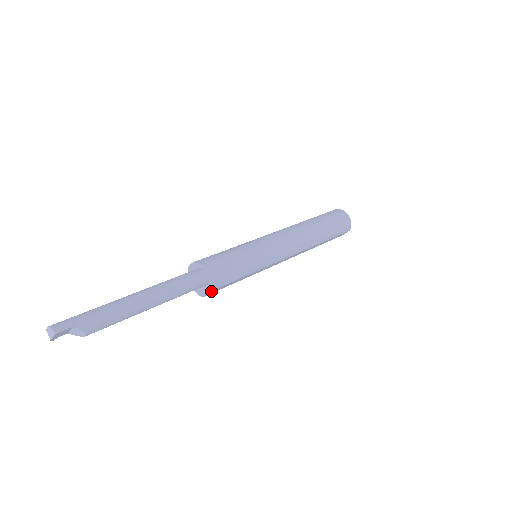
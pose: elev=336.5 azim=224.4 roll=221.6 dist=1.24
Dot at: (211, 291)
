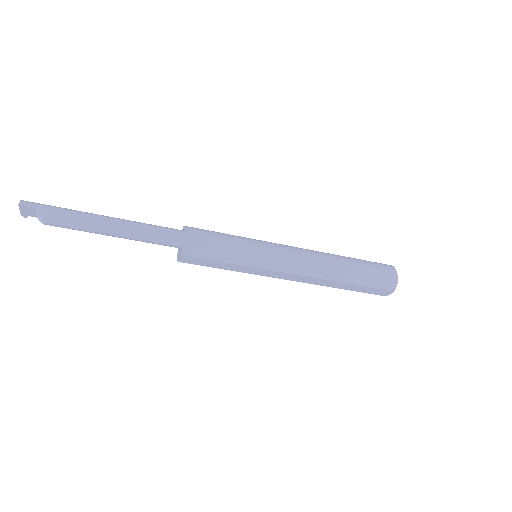
Dot at: (183, 256)
